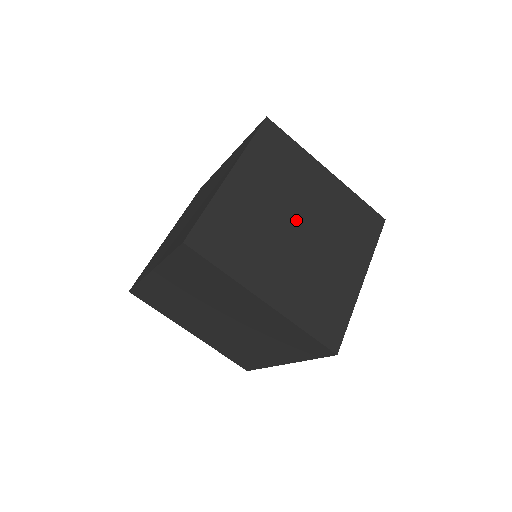
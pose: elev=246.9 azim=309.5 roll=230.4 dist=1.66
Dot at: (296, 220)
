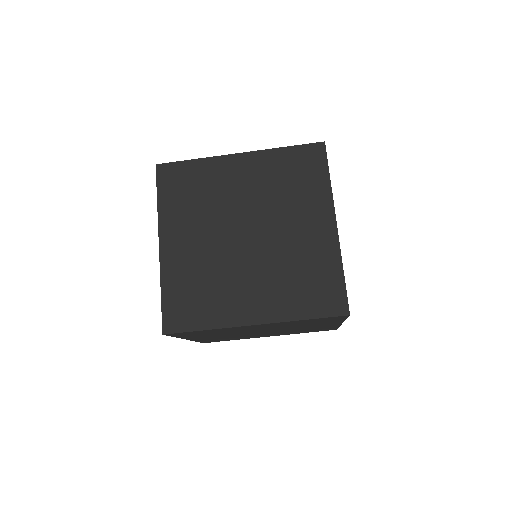
Dot at: (238, 230)
